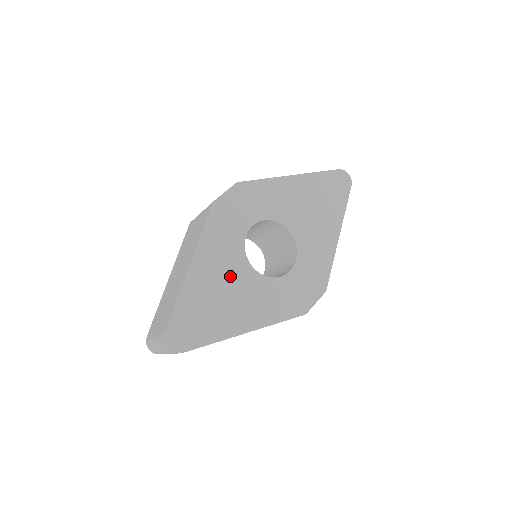
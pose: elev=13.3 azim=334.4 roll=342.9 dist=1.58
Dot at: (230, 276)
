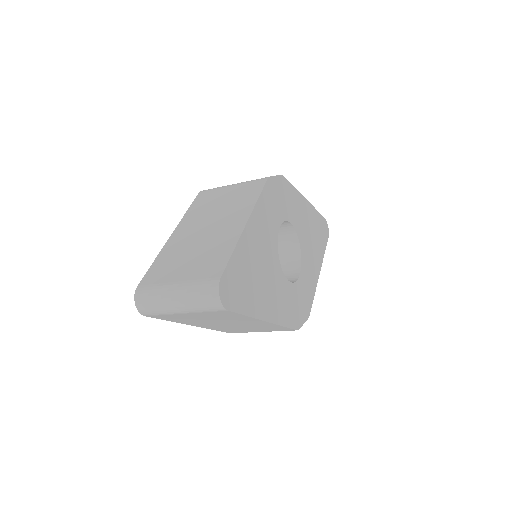
Dot at: (267, 255)
